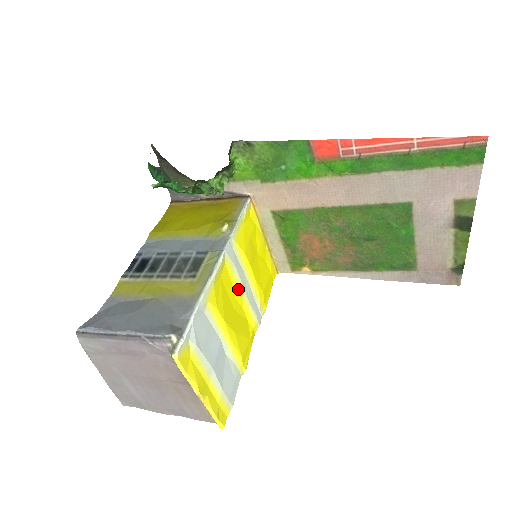
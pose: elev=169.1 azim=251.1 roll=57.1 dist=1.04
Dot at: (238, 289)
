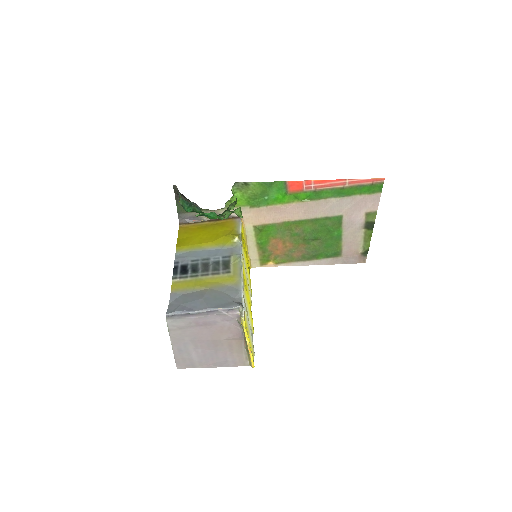
Dot at: (246, 279)
